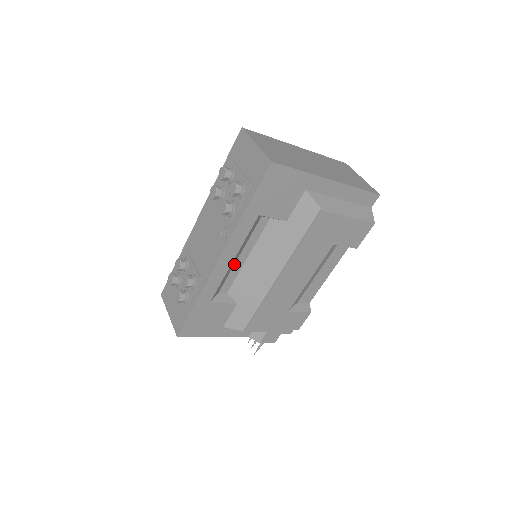
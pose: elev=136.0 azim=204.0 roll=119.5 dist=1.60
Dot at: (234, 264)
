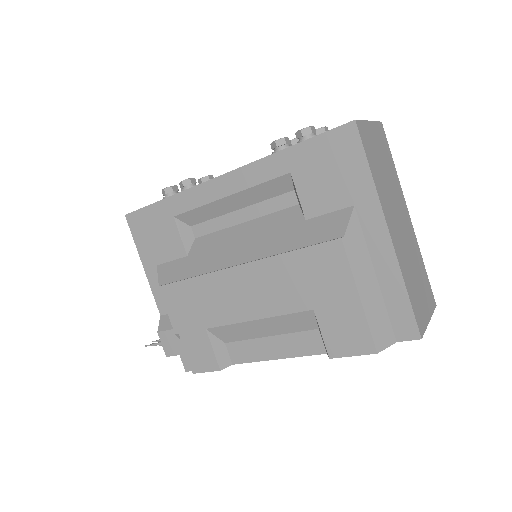
Dot at: (228, 213)
